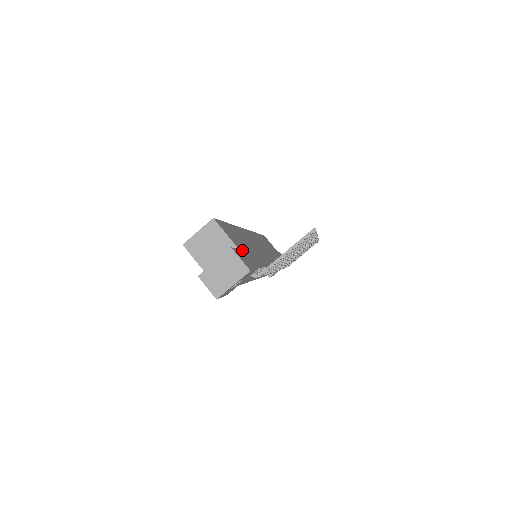
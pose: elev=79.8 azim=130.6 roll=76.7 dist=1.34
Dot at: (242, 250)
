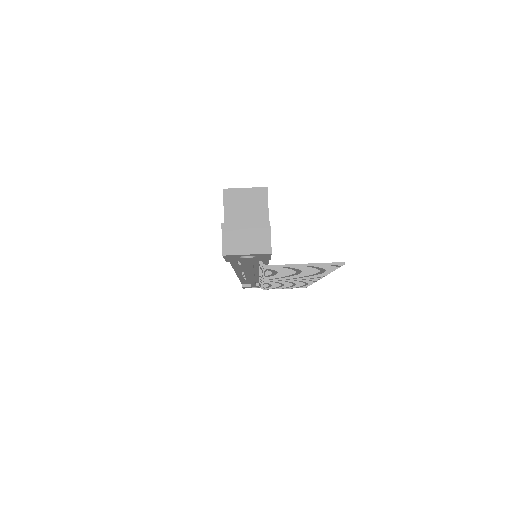
Dot at: occluded
